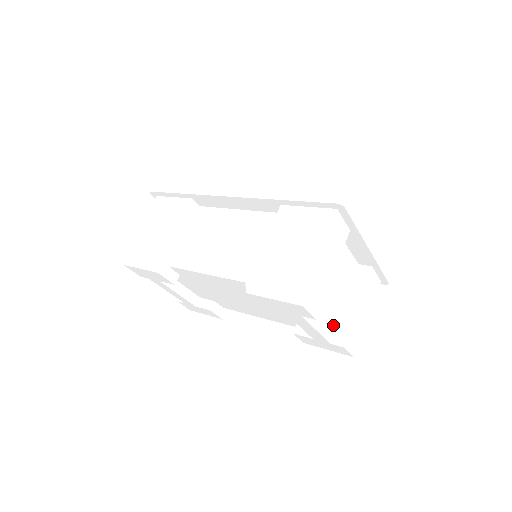
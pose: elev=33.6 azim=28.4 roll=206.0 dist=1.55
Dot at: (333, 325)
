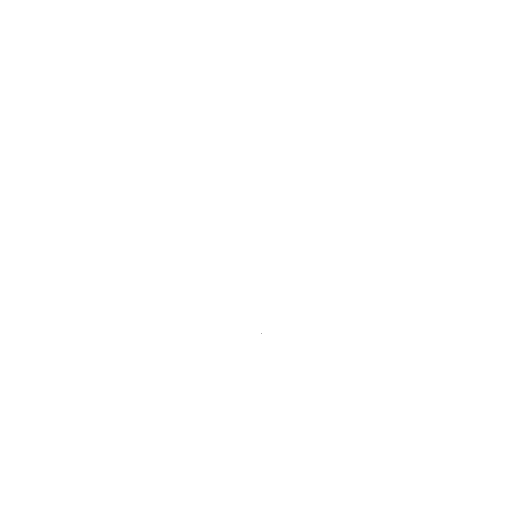
Dot at: (338, 330)
